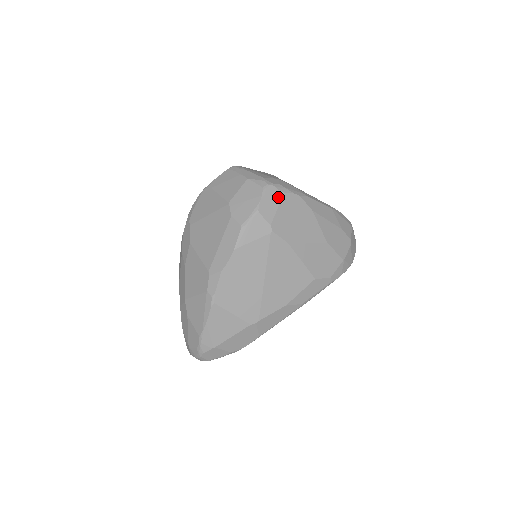
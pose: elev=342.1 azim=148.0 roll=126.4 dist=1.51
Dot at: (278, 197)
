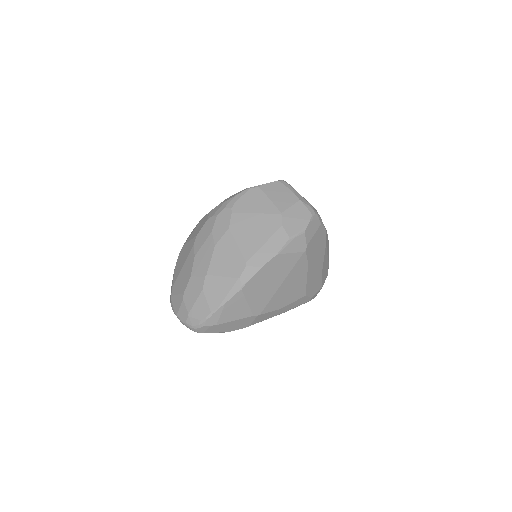
Dot at: (317, 226)
